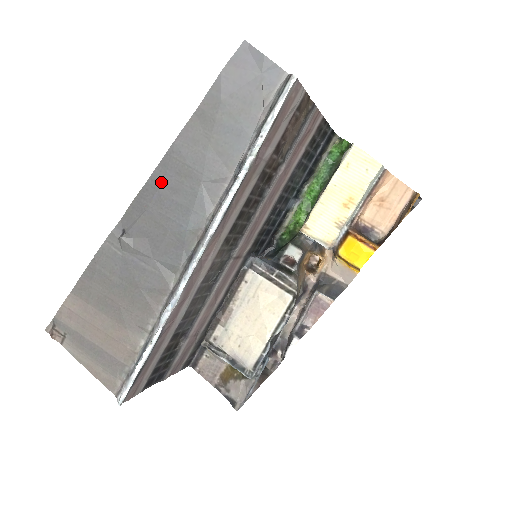
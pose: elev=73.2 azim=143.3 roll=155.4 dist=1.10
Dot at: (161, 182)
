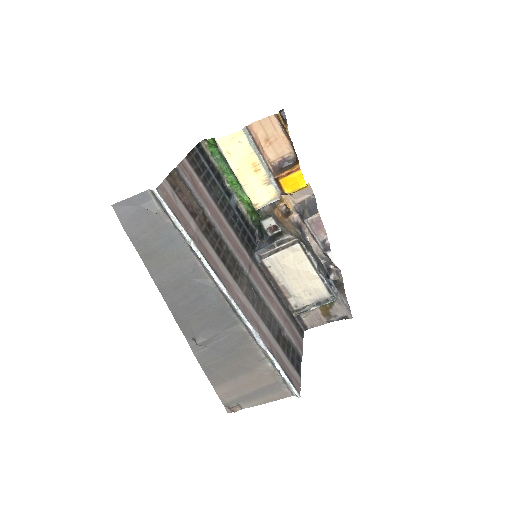
Dot at: (175, 302)
